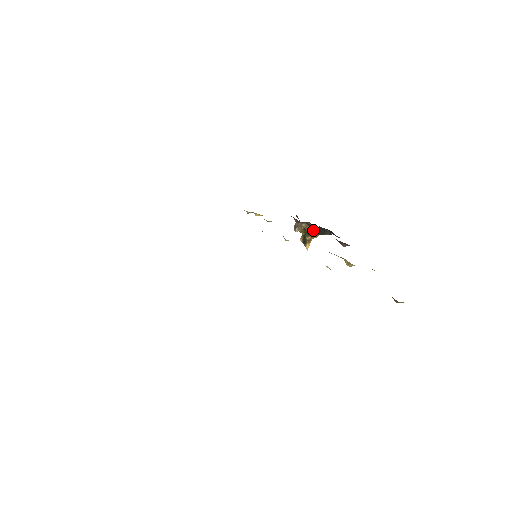
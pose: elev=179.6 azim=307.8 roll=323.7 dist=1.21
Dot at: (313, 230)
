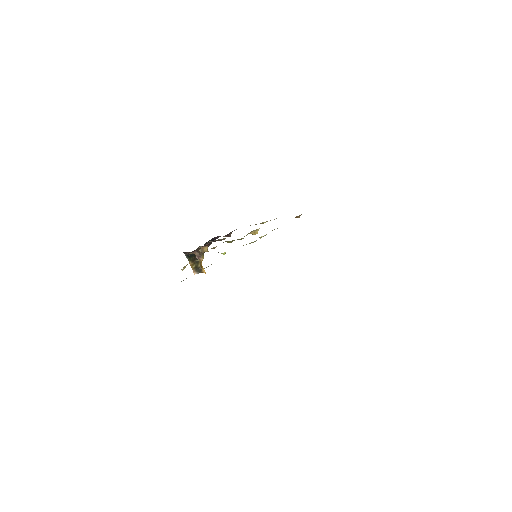
Dot at: (207, 248)
